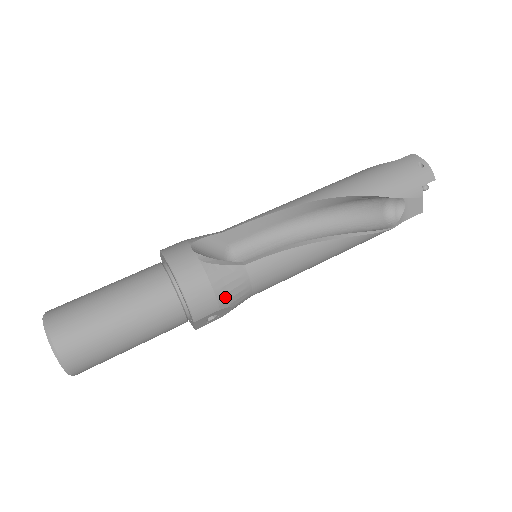
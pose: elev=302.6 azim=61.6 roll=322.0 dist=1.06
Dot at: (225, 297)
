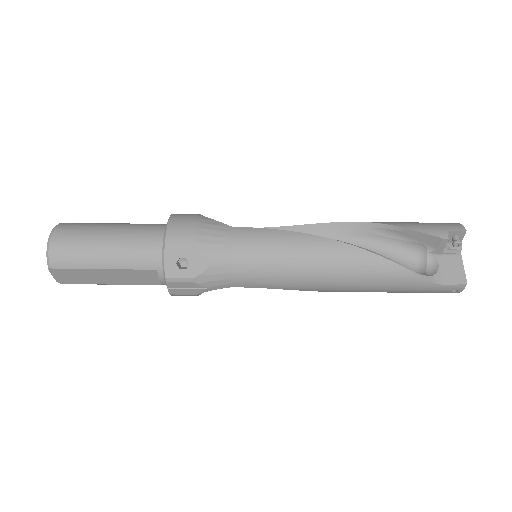
Dot at: (202, 239)
